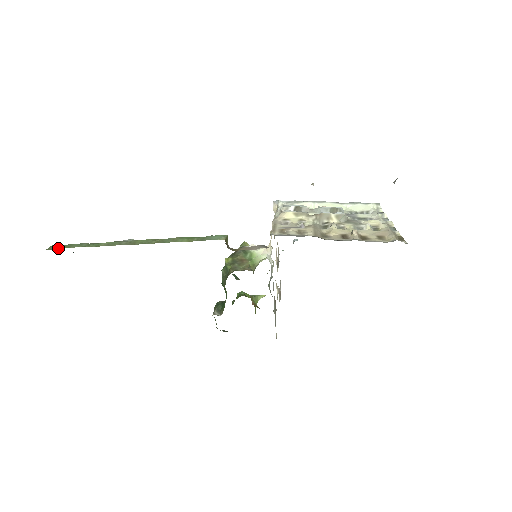
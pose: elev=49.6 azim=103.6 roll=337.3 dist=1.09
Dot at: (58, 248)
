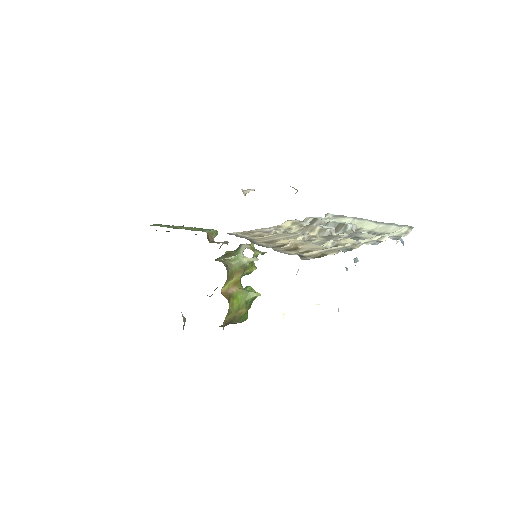
Dot at: (154, 225)
